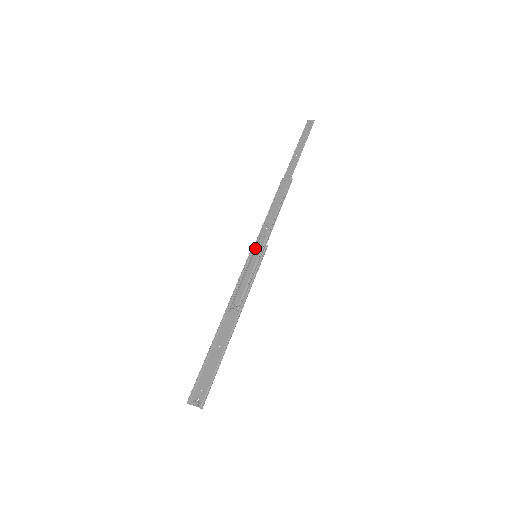
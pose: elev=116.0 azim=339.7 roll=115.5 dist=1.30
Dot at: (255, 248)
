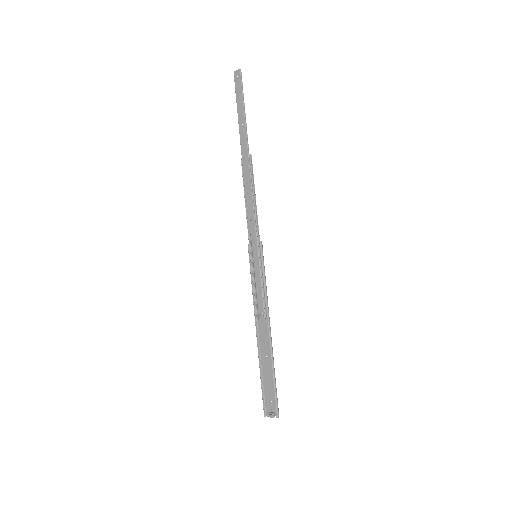
Dot at: (251, 248)
